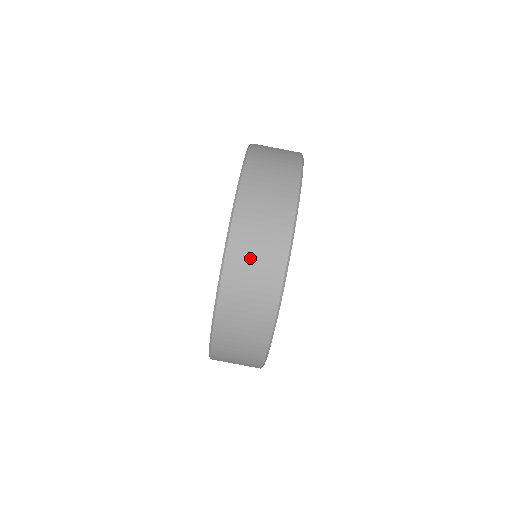
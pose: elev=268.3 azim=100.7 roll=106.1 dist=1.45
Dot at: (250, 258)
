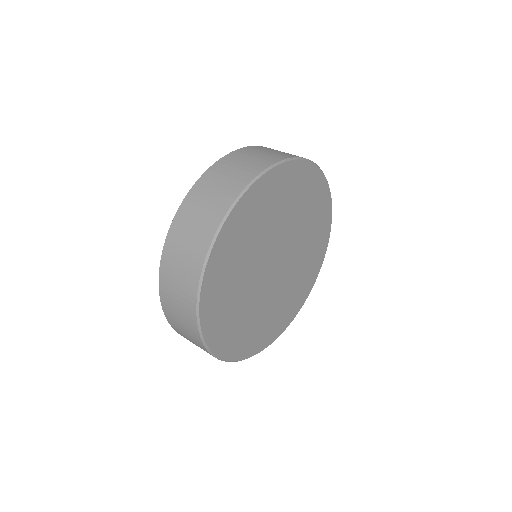
Dot at: (220, 179)
